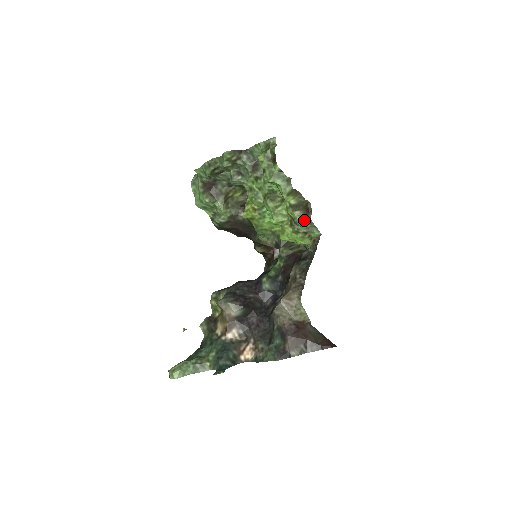
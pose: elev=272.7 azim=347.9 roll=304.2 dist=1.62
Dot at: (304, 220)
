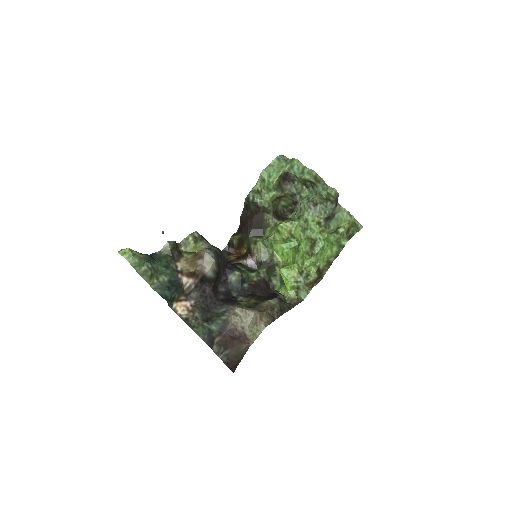
Dot at: (312, 283)
